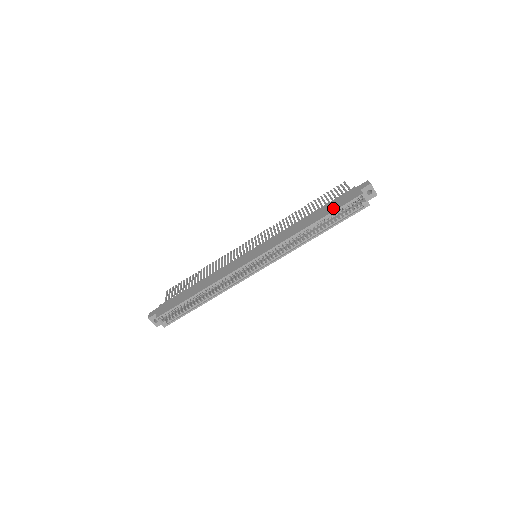
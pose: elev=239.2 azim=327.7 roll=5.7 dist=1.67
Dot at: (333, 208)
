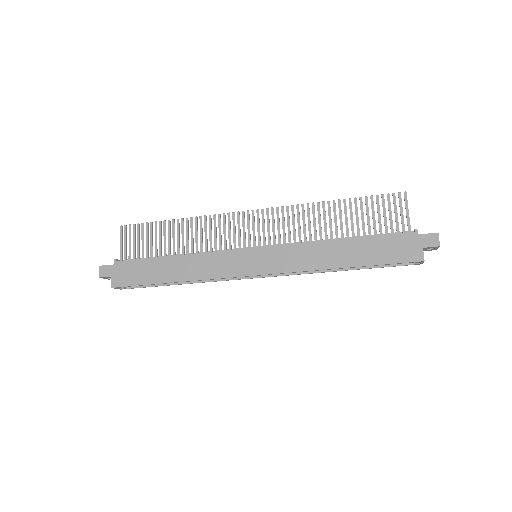
Dot at: (378, 258)
